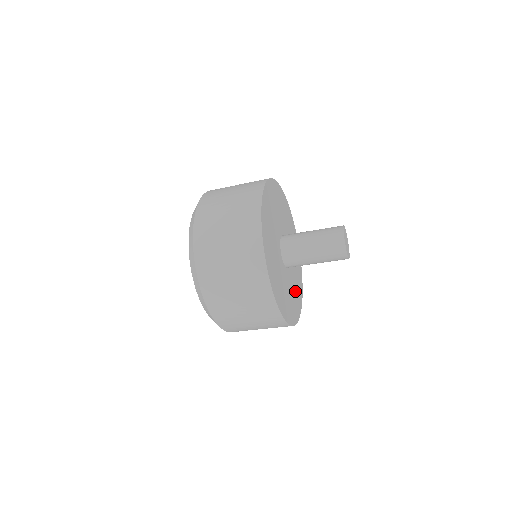
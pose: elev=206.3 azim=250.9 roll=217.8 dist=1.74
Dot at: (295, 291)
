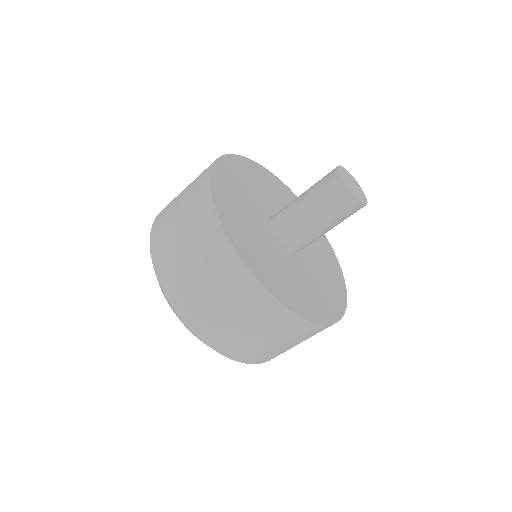
Dot at: (325, 269)
